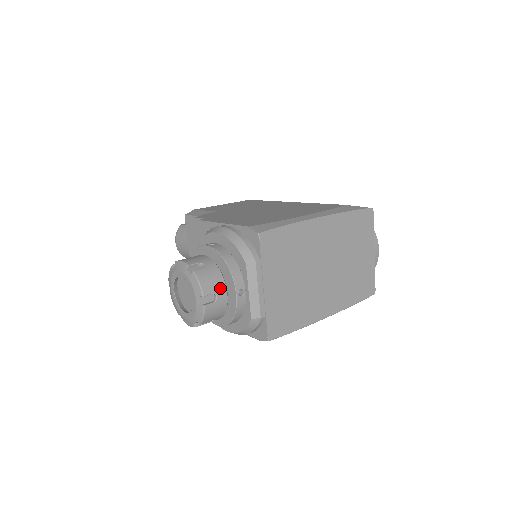
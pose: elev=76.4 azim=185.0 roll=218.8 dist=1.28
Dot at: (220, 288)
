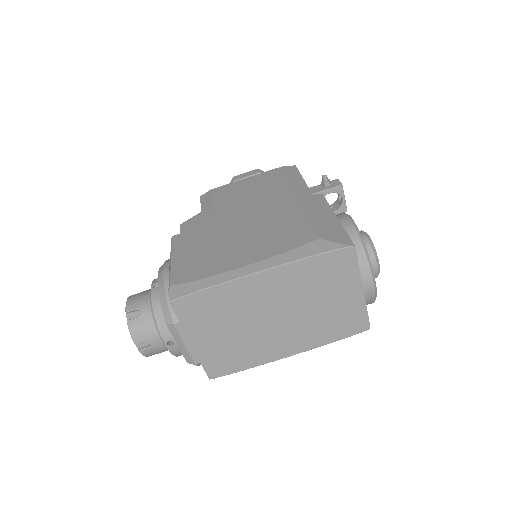
Dot at: (152, 336)
